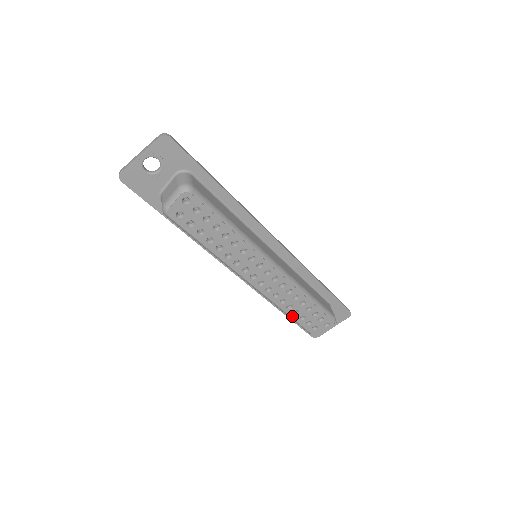
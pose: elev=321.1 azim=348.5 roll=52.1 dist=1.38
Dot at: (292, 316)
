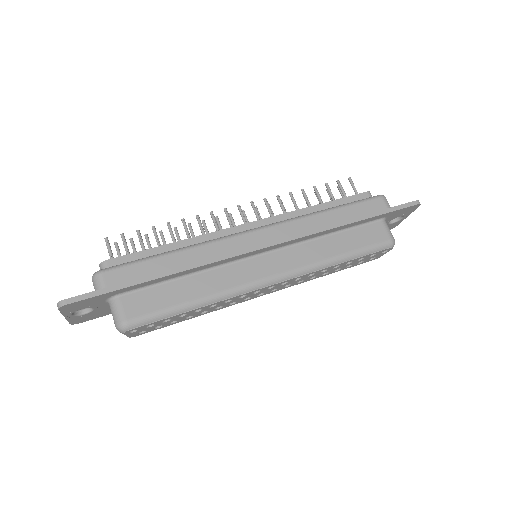
Dot at: (336, 271)
